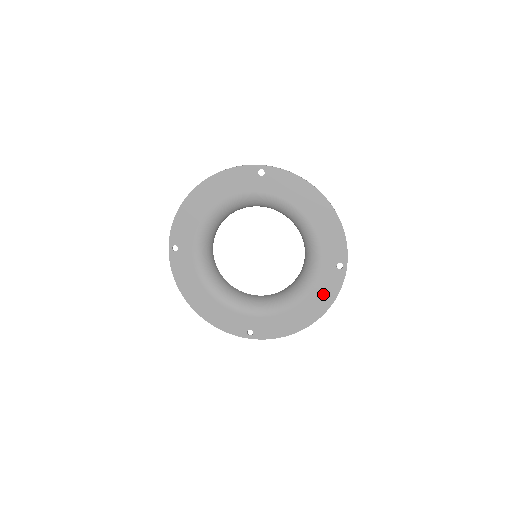
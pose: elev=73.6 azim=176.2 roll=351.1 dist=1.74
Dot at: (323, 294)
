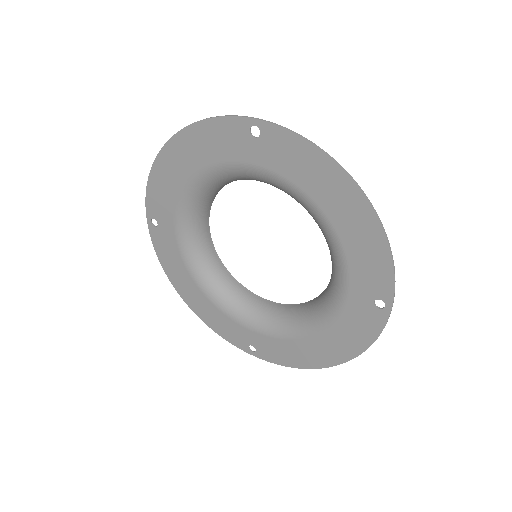
Dot at: (350, 334)
